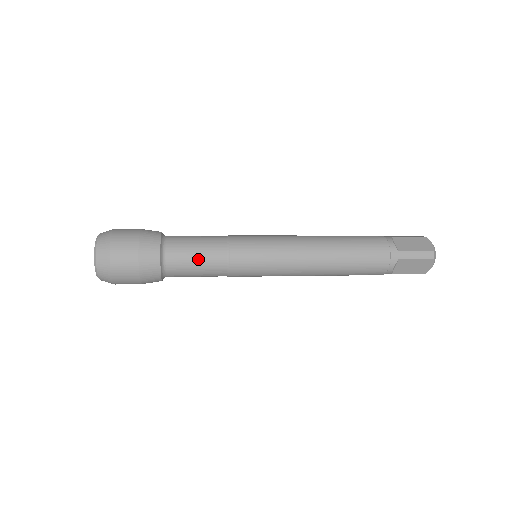
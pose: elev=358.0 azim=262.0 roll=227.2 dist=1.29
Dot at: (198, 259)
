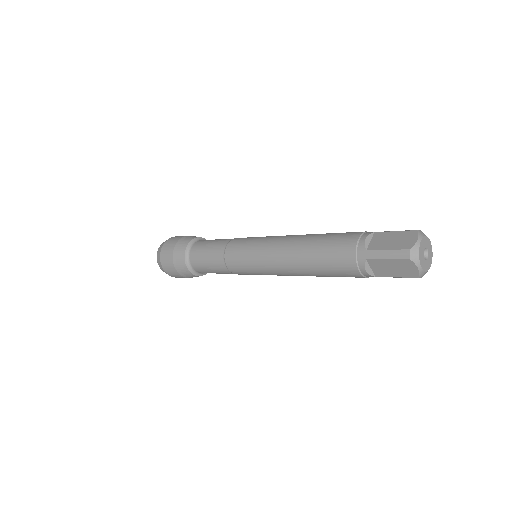
Dot at: (207, 259)
